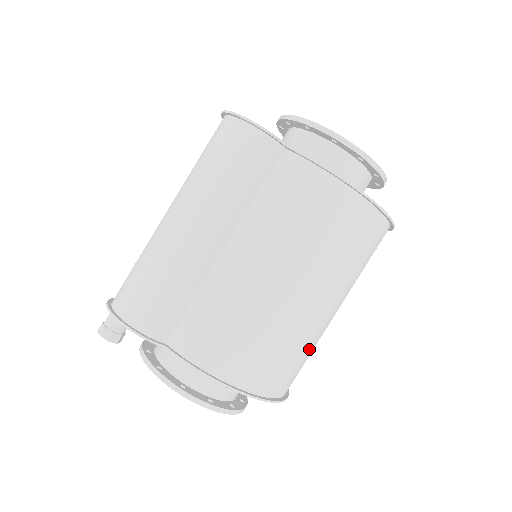
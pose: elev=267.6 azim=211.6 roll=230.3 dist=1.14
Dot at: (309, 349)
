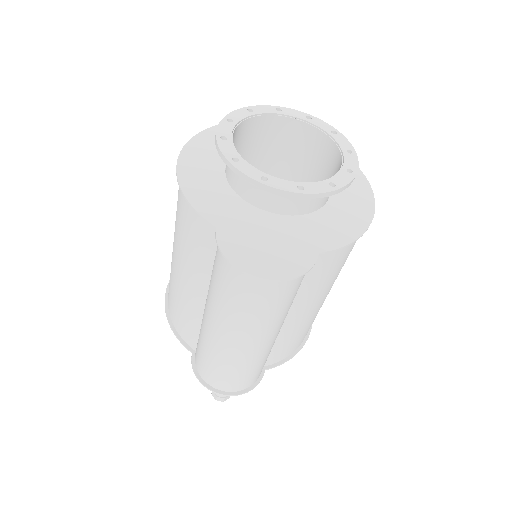
Dot at: occluded
